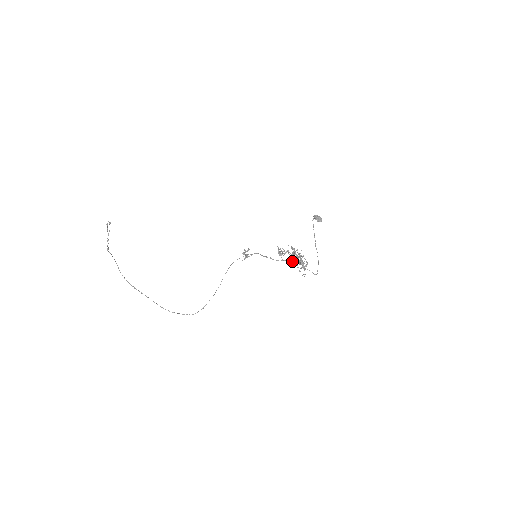
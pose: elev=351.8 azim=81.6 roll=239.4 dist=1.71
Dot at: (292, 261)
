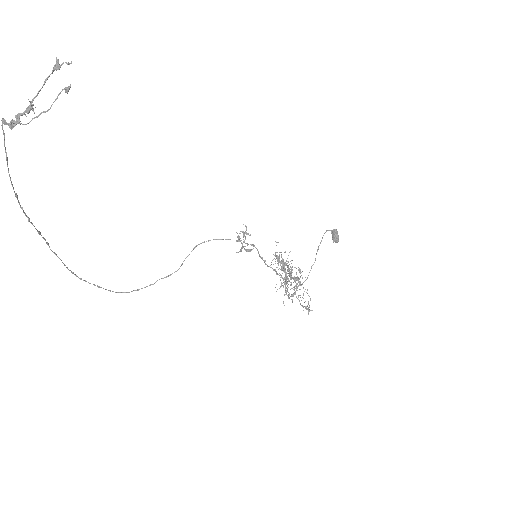
Dot at: (281, 275)
